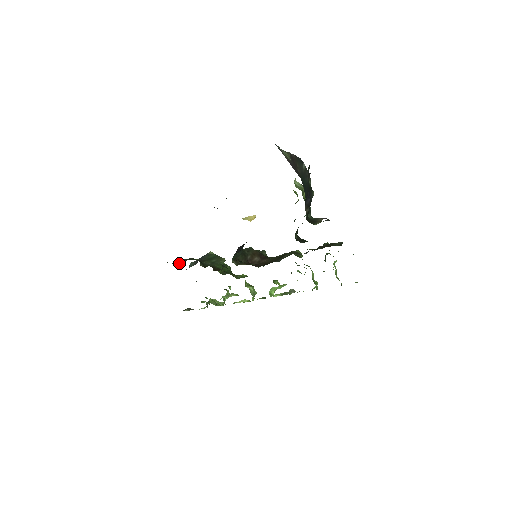
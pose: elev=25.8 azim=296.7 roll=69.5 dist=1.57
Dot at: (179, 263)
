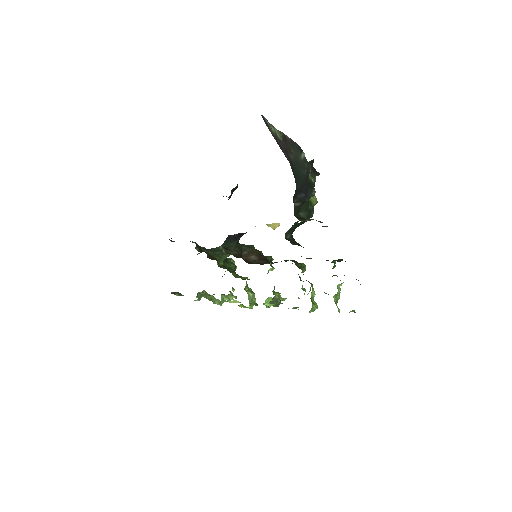
Dot at: occluded
